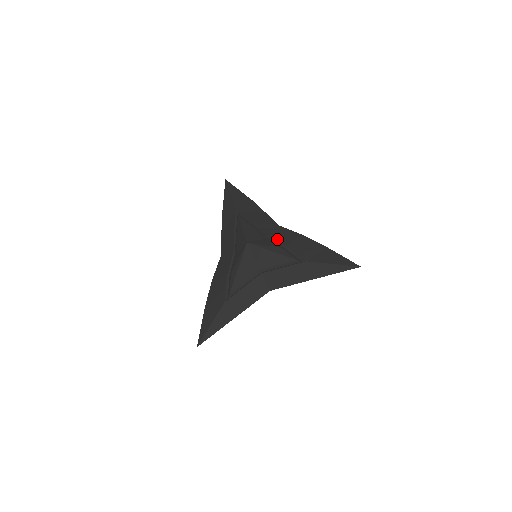
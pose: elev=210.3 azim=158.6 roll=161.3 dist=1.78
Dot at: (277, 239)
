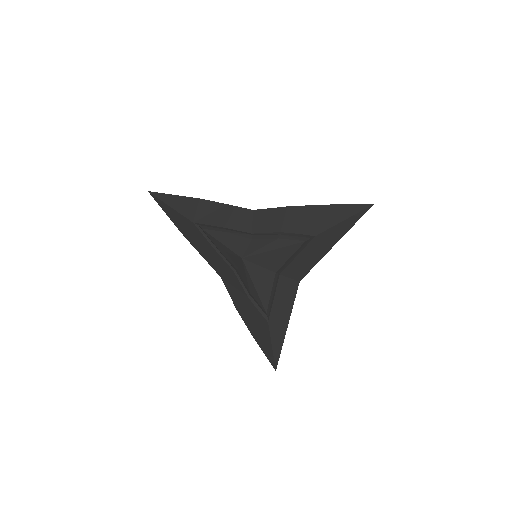
Dot at: (265, 230)
